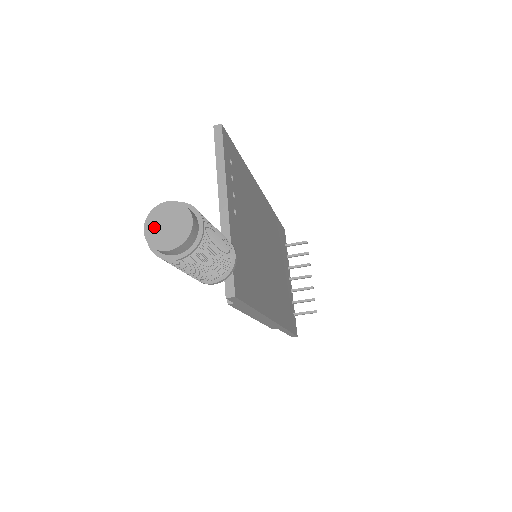
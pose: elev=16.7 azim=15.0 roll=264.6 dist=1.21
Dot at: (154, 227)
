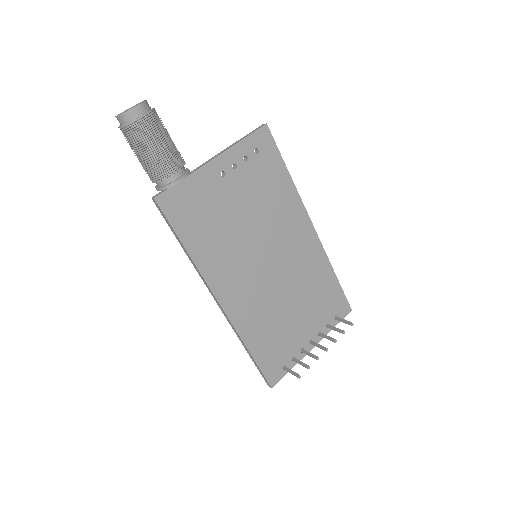
Dot at: occluded
